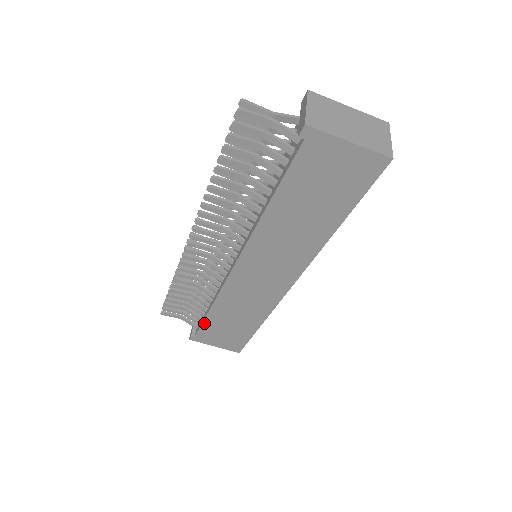
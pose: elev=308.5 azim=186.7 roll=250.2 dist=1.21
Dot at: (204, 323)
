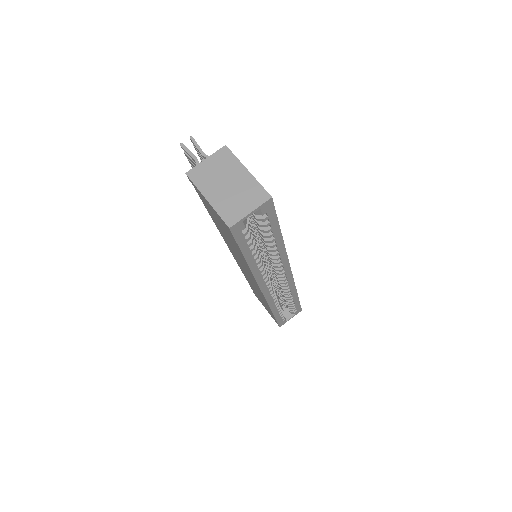
Dot at: (251, 287)
